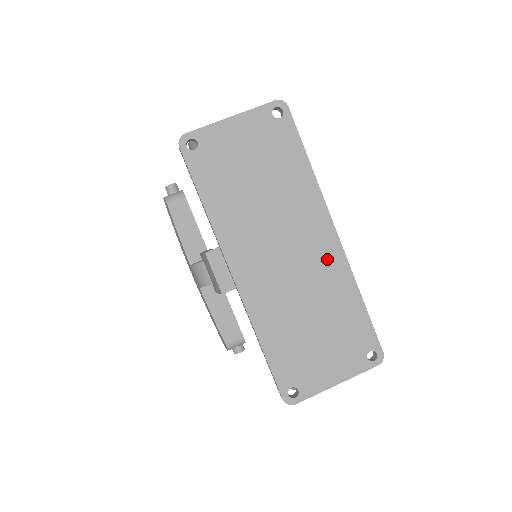
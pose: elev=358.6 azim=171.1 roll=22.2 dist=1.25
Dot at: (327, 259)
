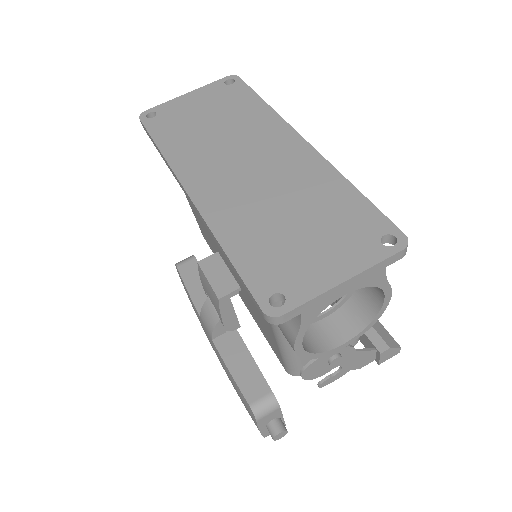
Dot at: (298, 161)
